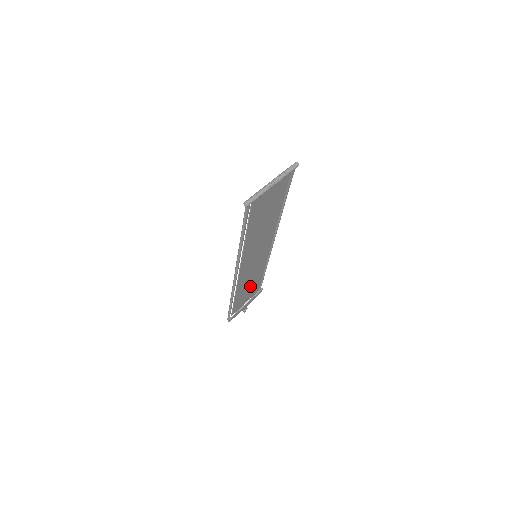
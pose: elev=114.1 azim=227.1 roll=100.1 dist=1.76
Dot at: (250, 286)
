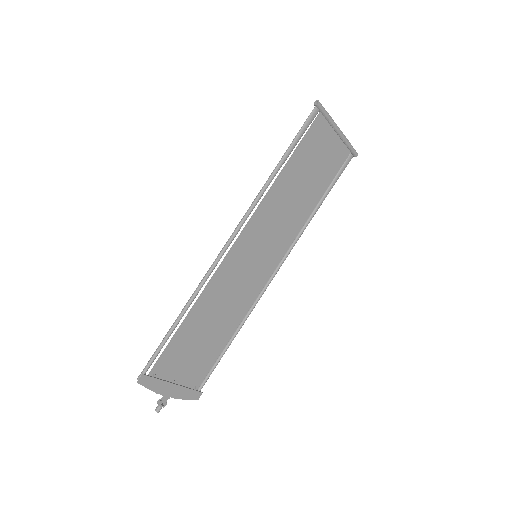
Dot at: (206, 336)
